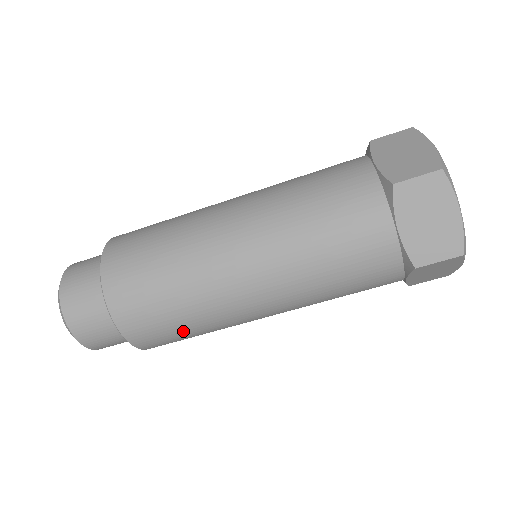
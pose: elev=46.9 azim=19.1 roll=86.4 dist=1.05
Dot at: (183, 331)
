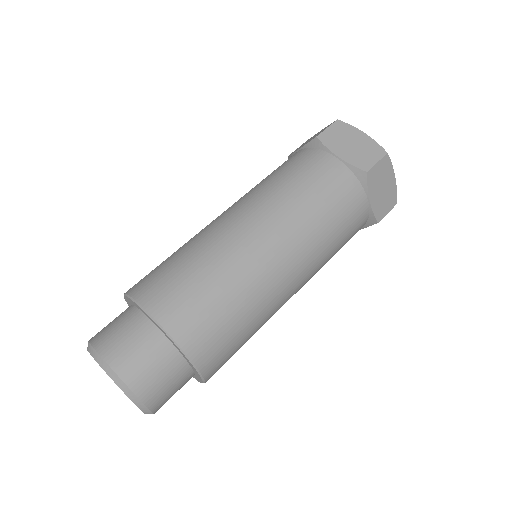
Dot at: occluded
